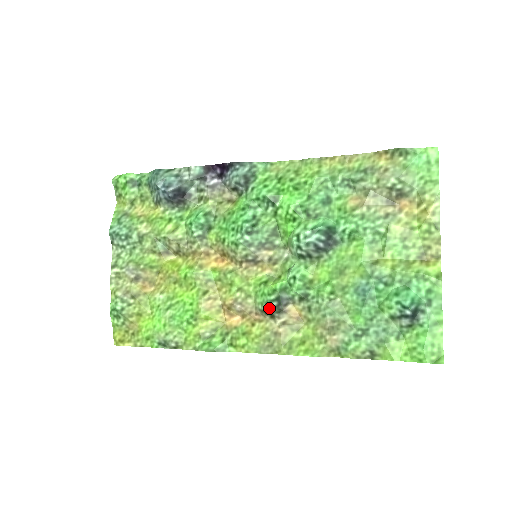
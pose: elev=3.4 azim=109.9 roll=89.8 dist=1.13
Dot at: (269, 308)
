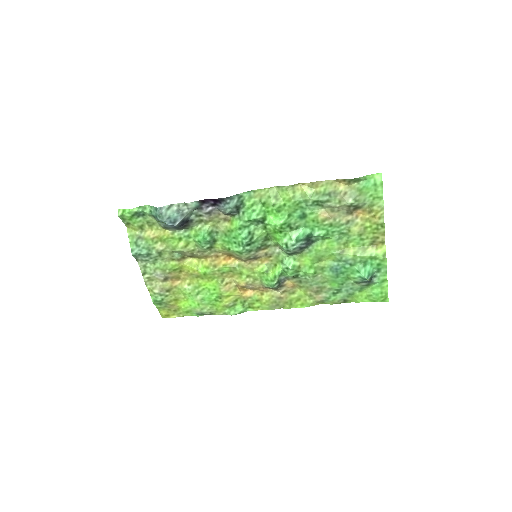
Dot at: occluded
